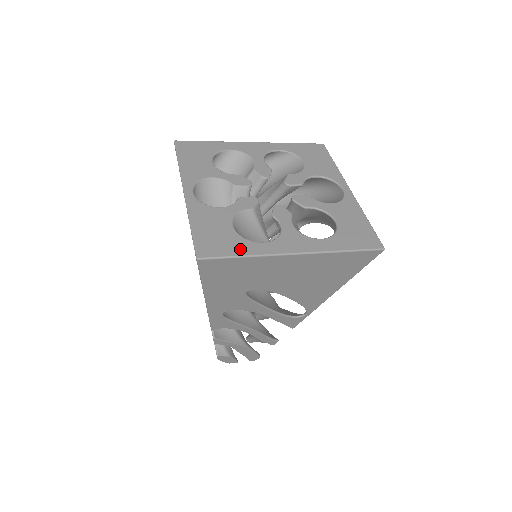
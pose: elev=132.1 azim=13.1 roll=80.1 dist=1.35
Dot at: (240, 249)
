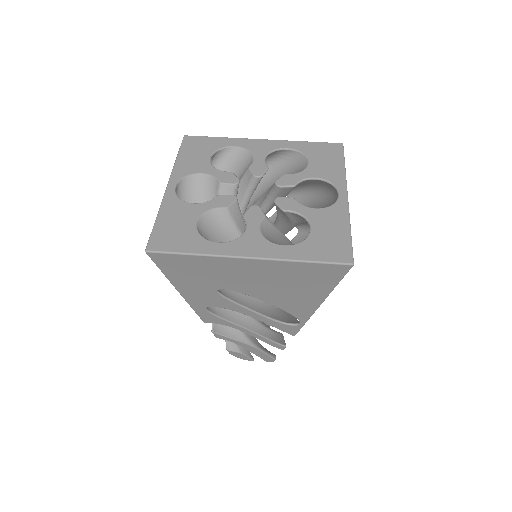
Dot at: (191, 246)
